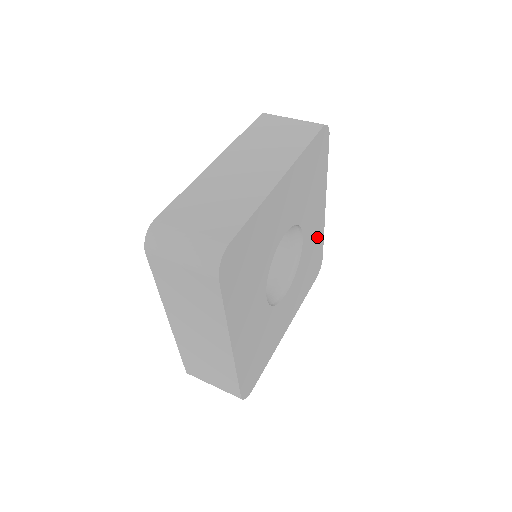
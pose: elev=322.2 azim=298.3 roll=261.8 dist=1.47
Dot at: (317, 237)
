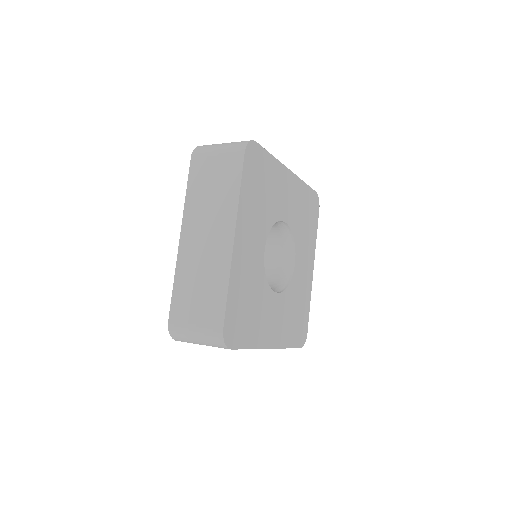
Dot at: (305, 292)
